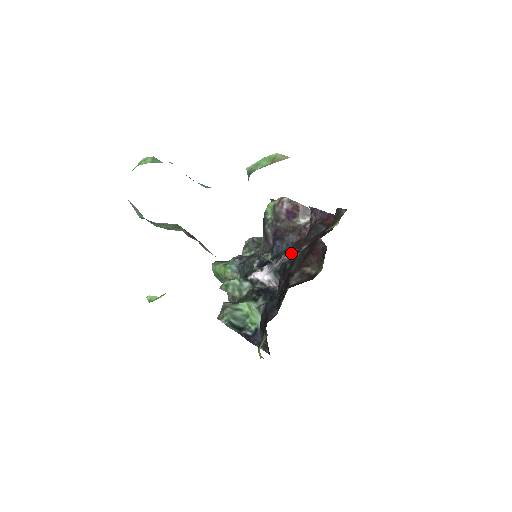
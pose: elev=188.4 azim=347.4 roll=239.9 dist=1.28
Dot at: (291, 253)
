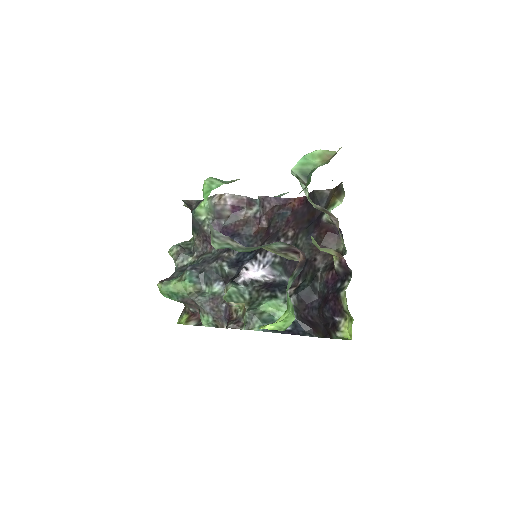
Dot at: occluded
